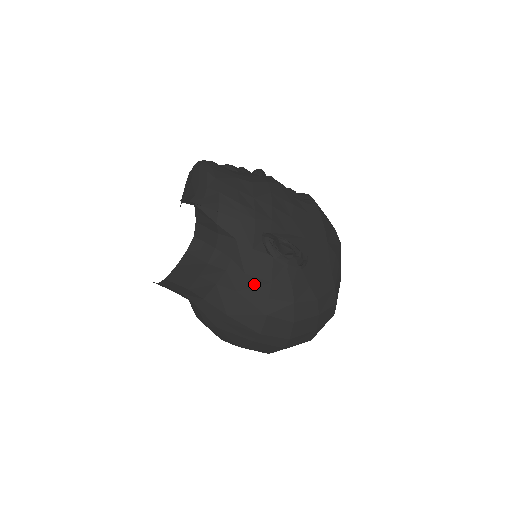
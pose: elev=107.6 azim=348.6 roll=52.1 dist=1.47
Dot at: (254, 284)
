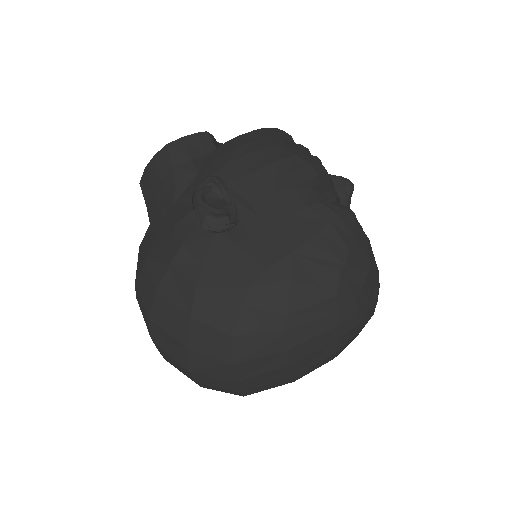
Dot at: (168, 222)
